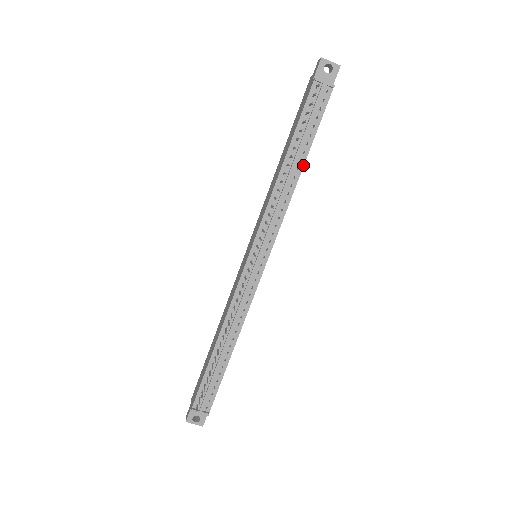
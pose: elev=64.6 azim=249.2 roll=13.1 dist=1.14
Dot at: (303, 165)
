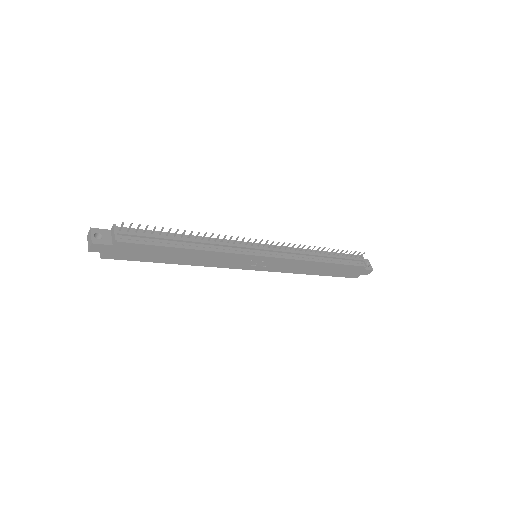
Dot at: (326, 262)
